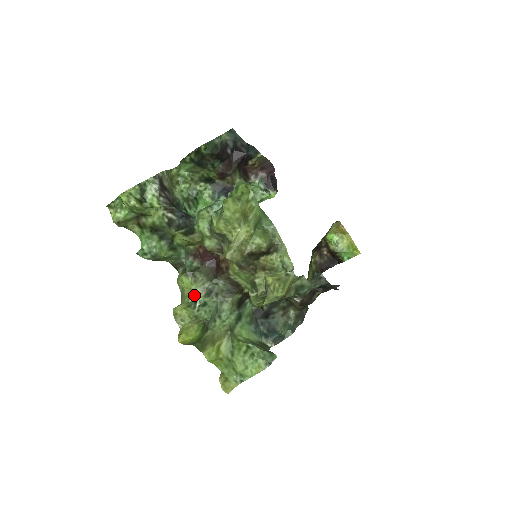
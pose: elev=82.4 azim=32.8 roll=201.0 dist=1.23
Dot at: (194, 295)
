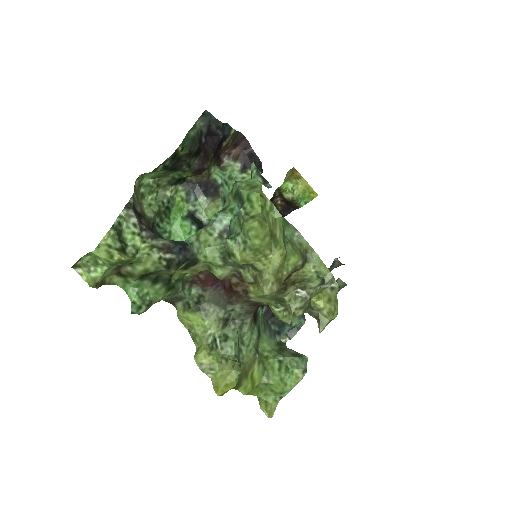
Dot at: (211, 332)
